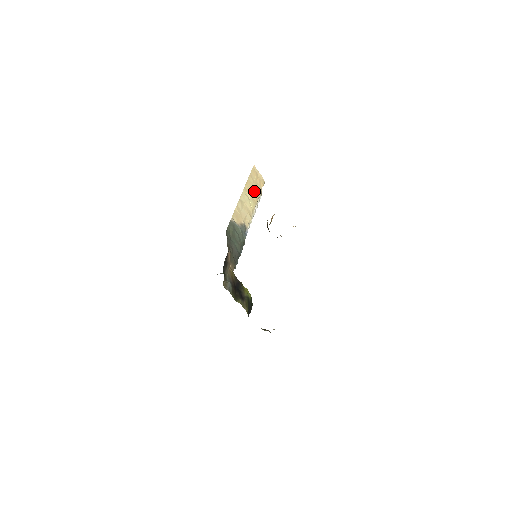
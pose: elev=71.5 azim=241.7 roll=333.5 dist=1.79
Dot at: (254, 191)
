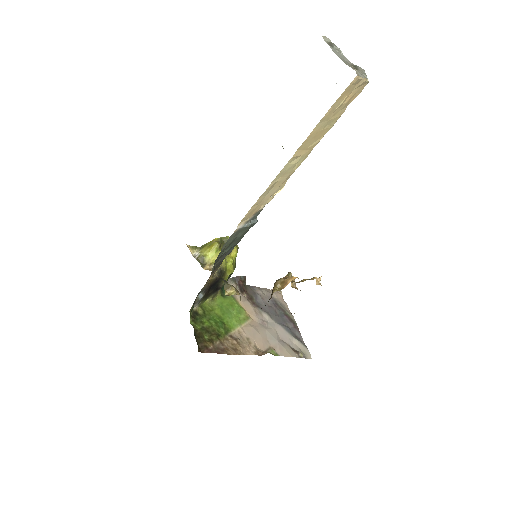
Dot at: (320, 133)
